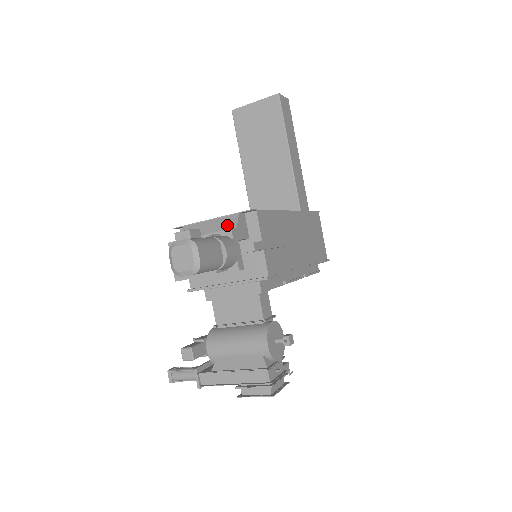
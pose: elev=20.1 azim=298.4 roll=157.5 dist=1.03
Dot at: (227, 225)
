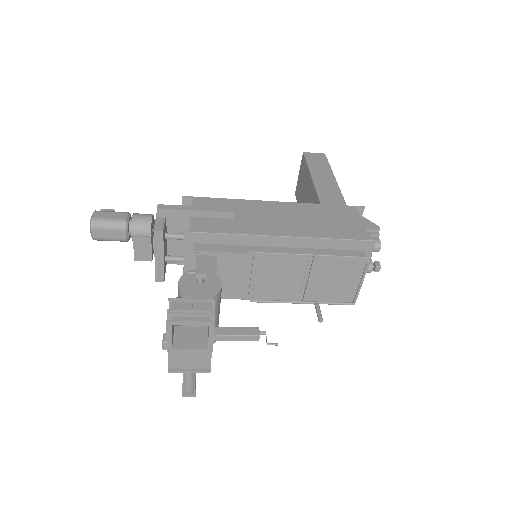
Dot at: occluded
